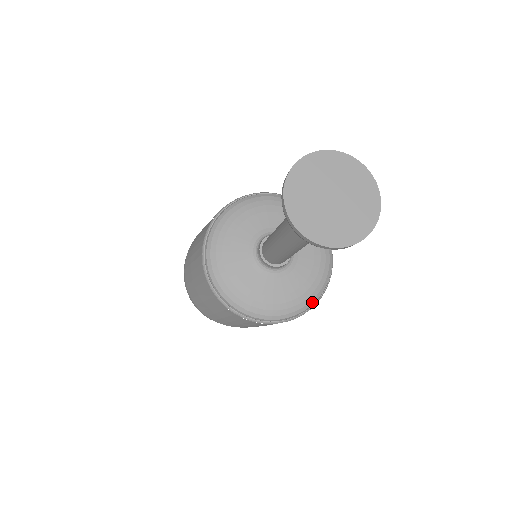
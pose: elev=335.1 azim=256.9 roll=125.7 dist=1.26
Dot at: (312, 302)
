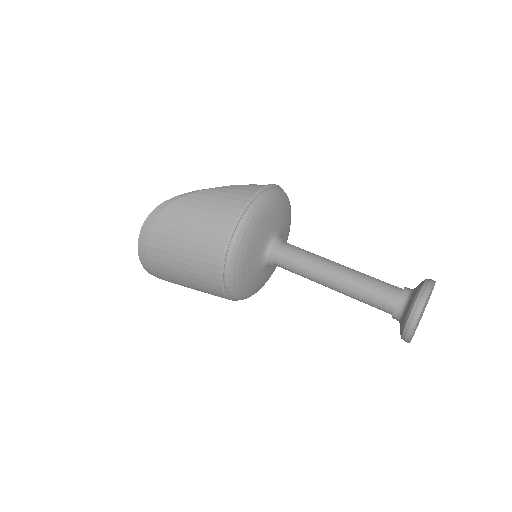
Dot at: occluded
